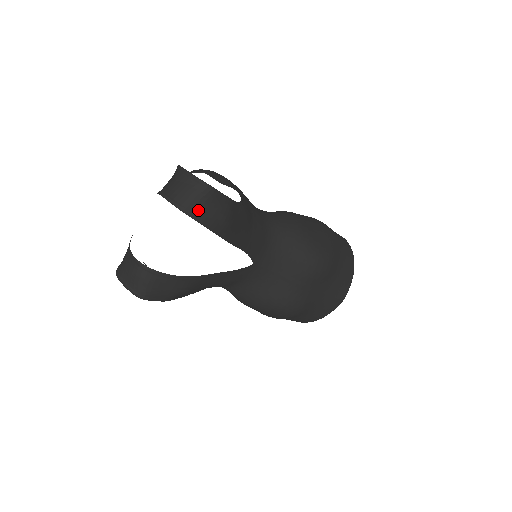
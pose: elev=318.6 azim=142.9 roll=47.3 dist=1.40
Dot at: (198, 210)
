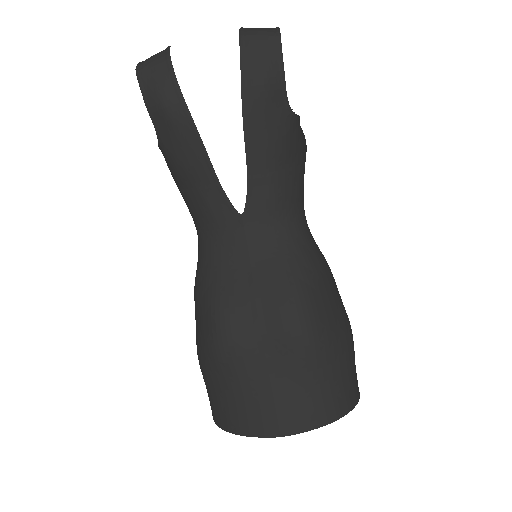
Dot at: (251, 40)
